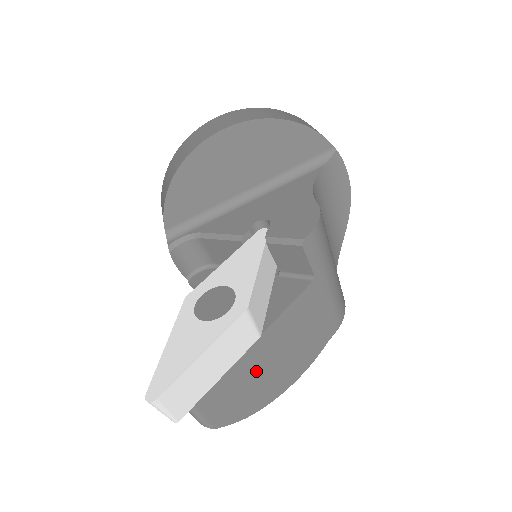
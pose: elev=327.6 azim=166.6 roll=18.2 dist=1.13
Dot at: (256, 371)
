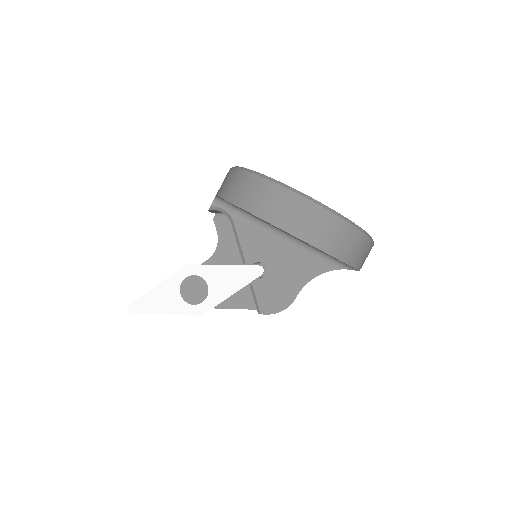
Dot at: occluded
